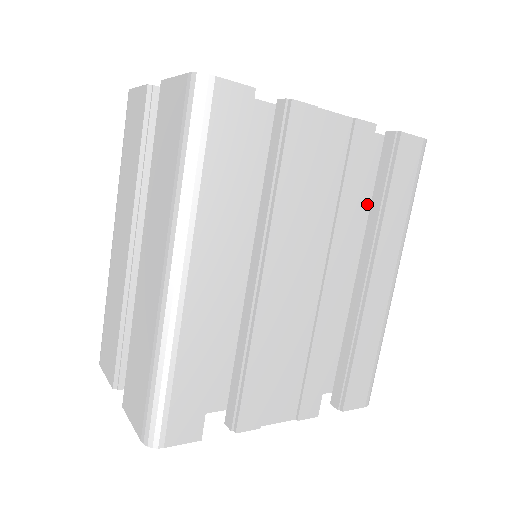
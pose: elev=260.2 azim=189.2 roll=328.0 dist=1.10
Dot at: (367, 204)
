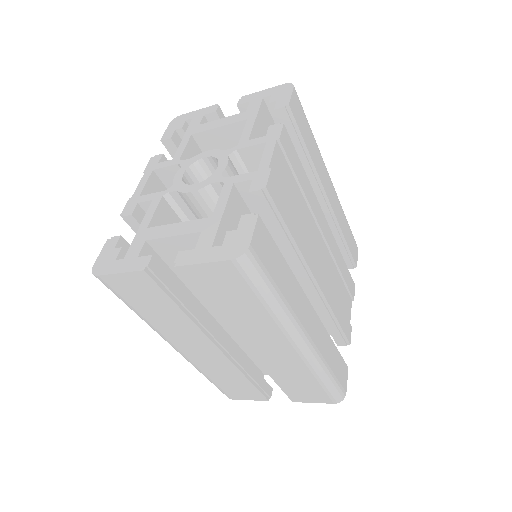
Dot at: occluded
